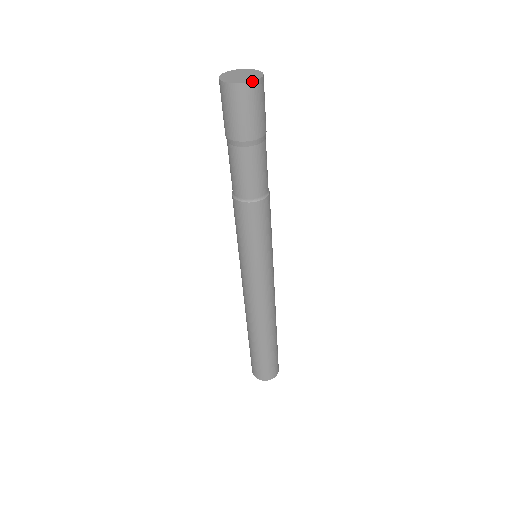
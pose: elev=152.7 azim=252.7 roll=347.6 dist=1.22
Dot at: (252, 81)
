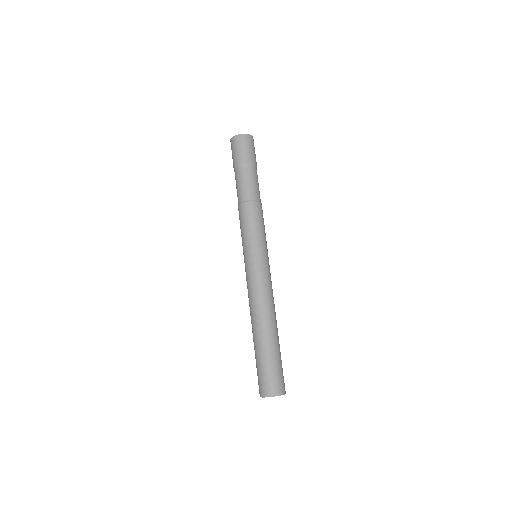
Dot at: (240, 134)
